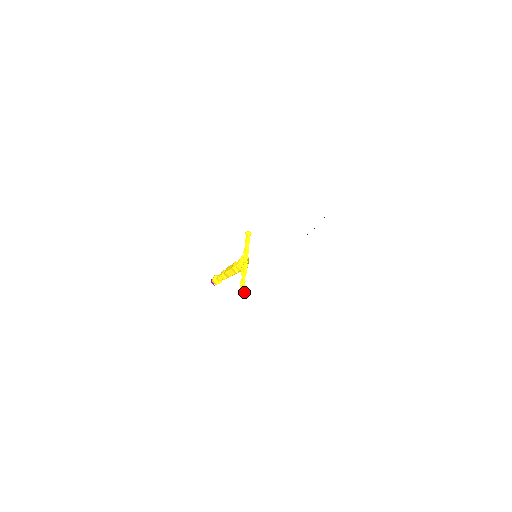
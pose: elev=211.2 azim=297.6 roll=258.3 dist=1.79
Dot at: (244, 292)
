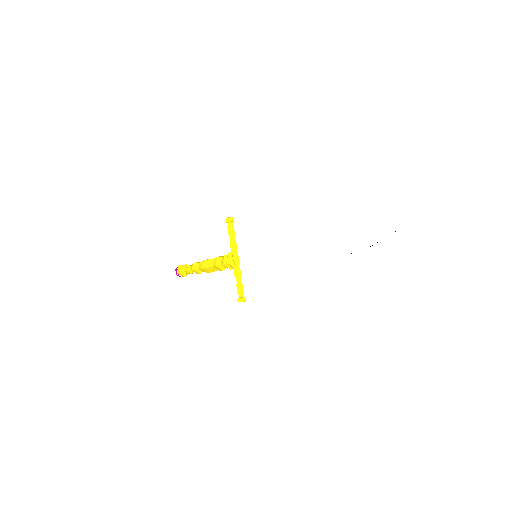
Dot at: (245, 299)
